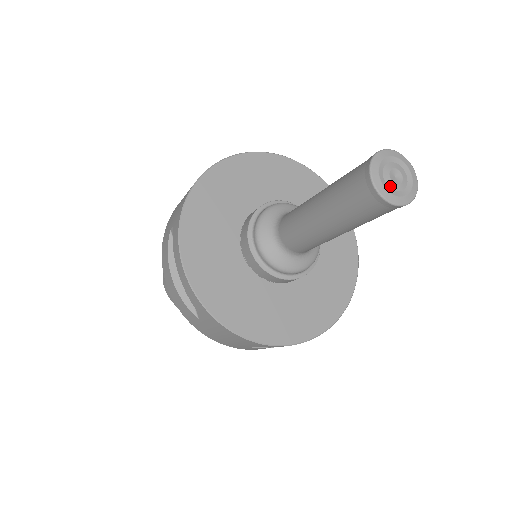
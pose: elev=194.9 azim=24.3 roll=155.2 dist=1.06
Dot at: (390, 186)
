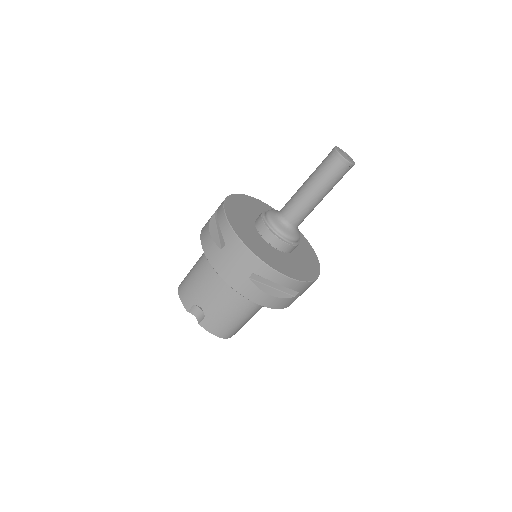
Dot at: (343, 154)
